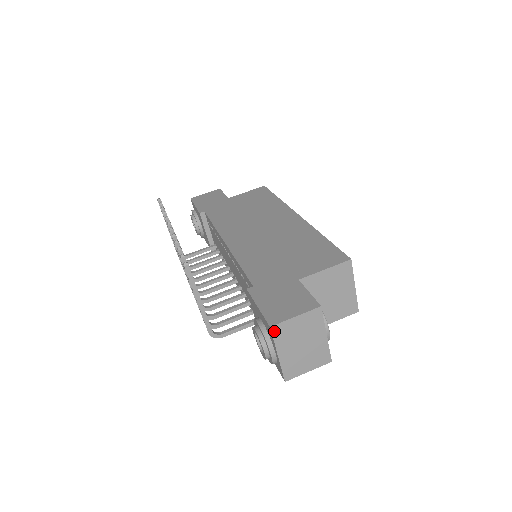
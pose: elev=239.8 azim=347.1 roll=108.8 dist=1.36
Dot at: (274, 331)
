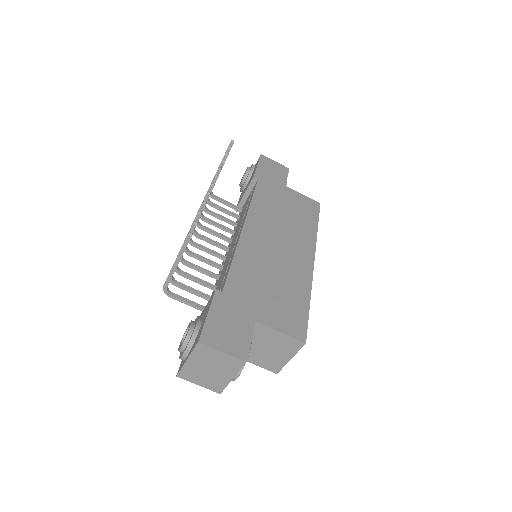
Dot at: (199, 346)
